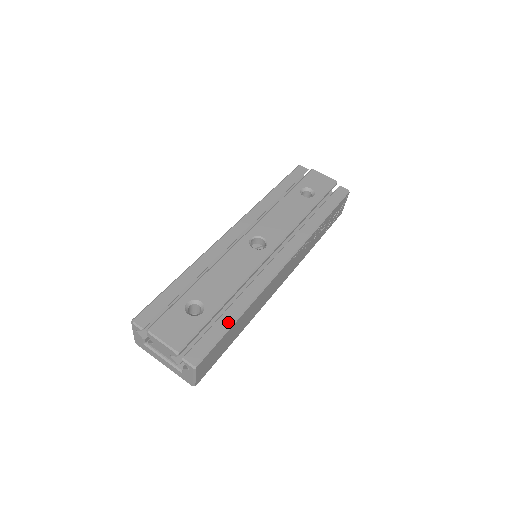
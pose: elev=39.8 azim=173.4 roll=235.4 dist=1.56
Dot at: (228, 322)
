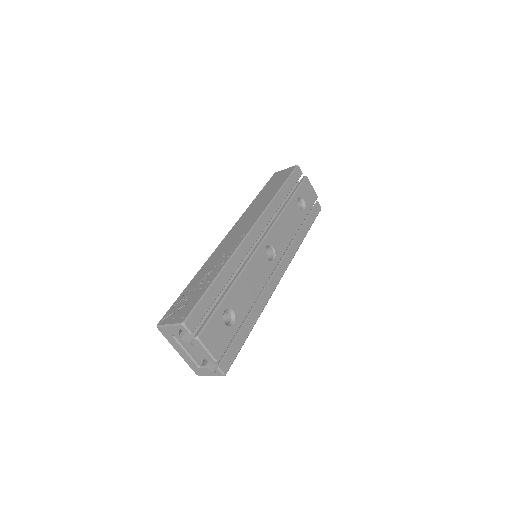
Dot at: (247, 333)
